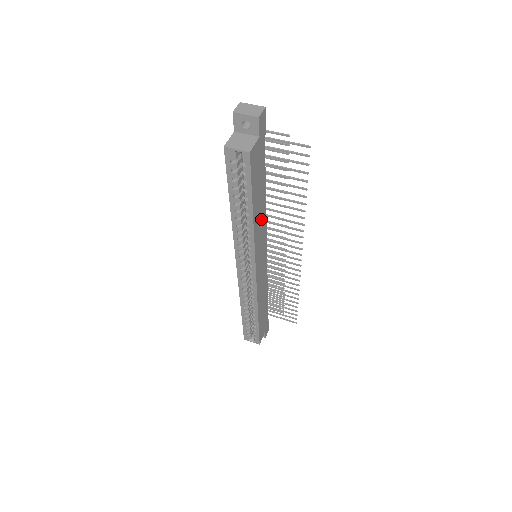
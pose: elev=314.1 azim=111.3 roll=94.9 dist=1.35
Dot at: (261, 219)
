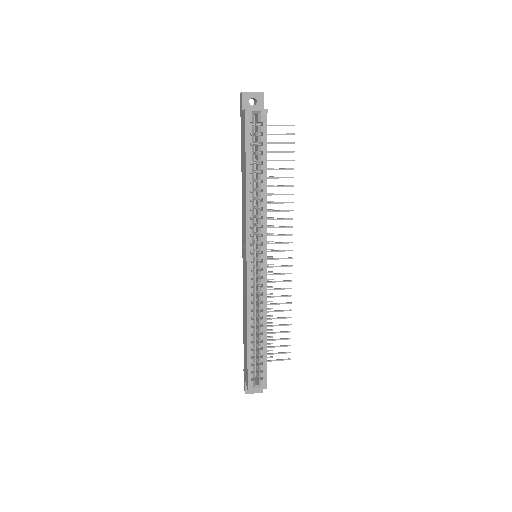
Dot at: occluded
